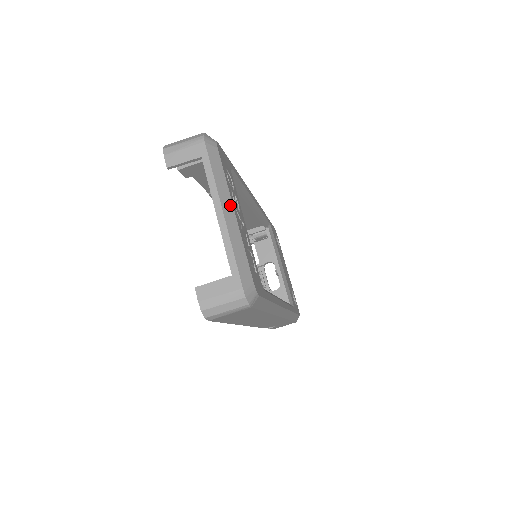
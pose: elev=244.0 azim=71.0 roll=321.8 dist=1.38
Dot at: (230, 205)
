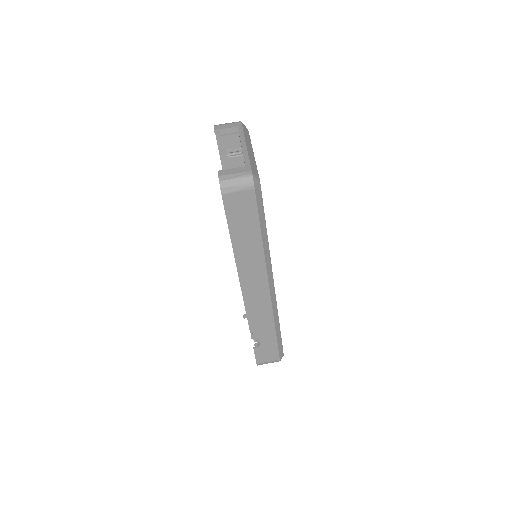
Dot at: (251, 147)
